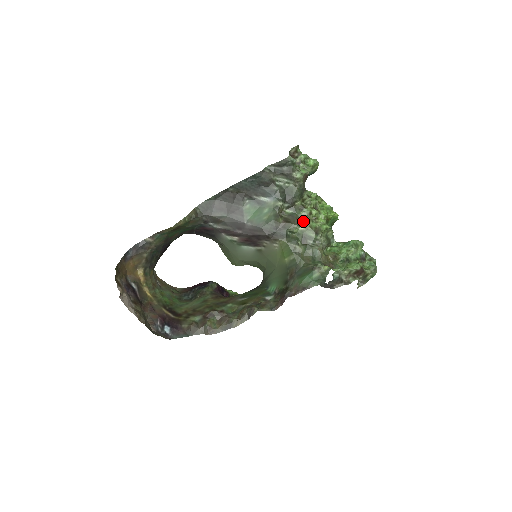
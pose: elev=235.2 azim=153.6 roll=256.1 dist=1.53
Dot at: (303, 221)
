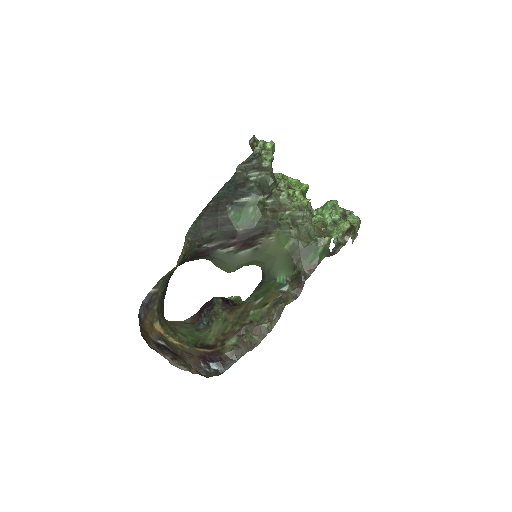
Dot at: (286, 205)
